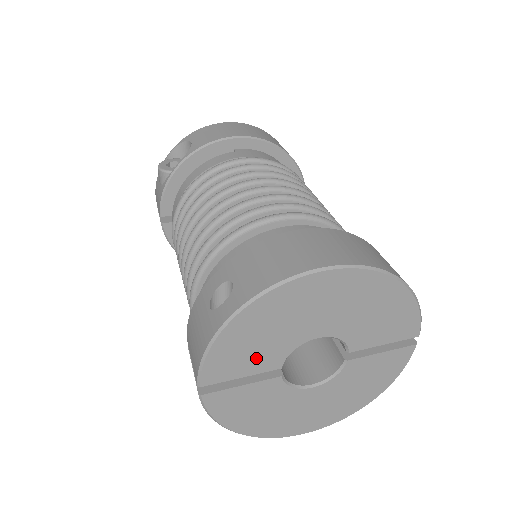
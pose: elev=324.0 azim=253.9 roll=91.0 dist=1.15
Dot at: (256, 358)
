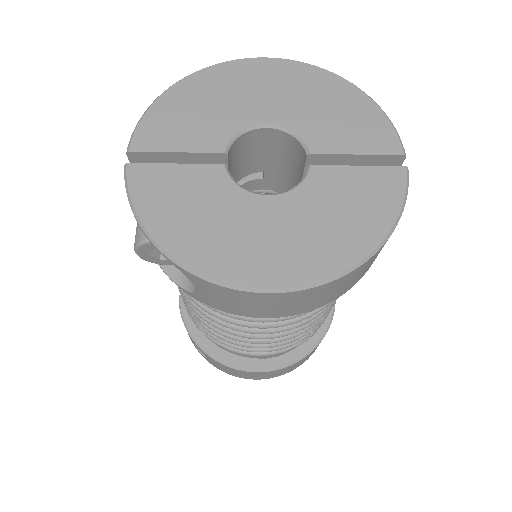
Dot at: (195, 132)
